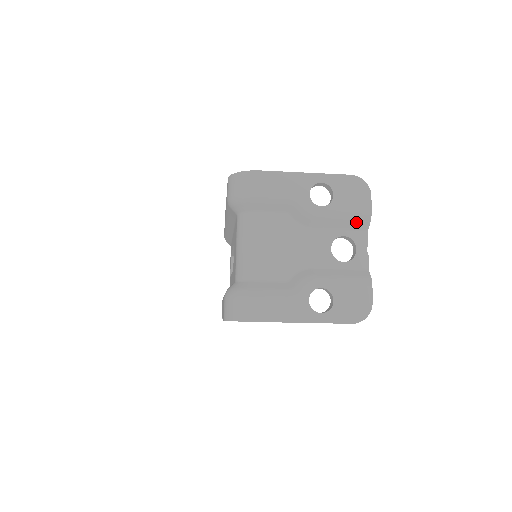
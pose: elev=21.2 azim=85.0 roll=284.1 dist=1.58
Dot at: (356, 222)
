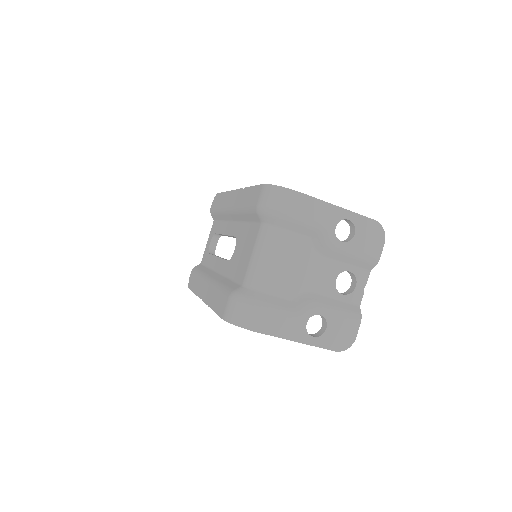
Dot at: (364, 263)
